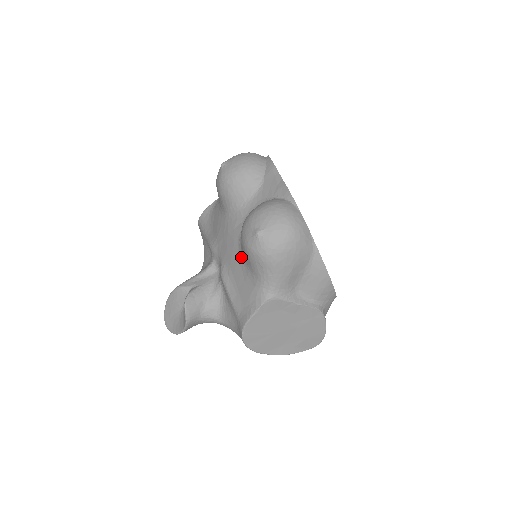
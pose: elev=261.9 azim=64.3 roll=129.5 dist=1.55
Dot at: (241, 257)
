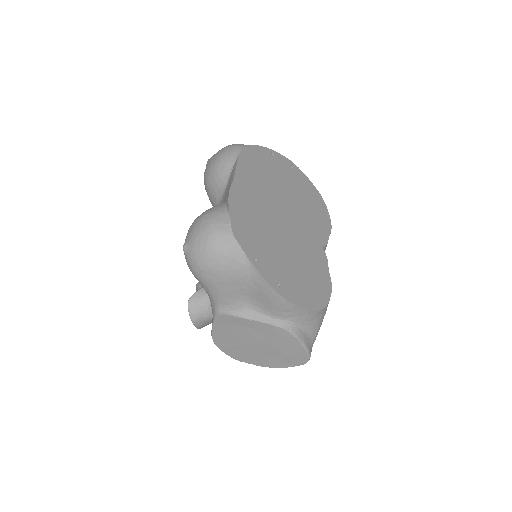
Dot at: occluded
